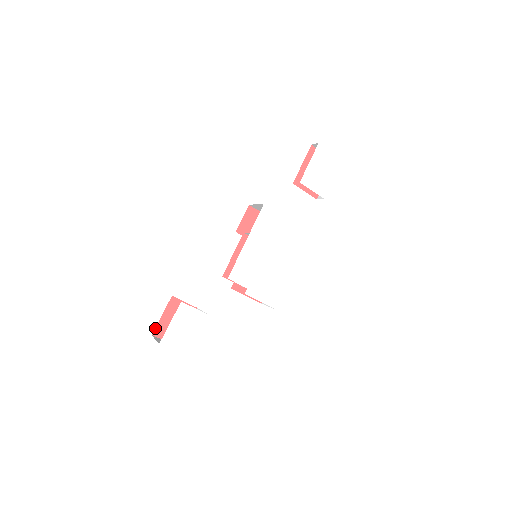
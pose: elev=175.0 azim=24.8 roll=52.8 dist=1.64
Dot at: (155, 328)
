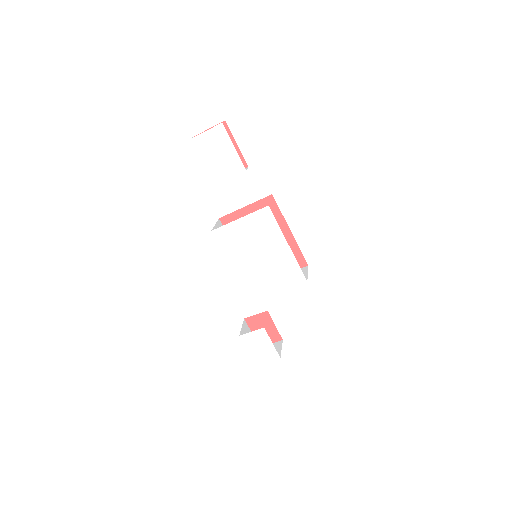
Dot at: occluded
